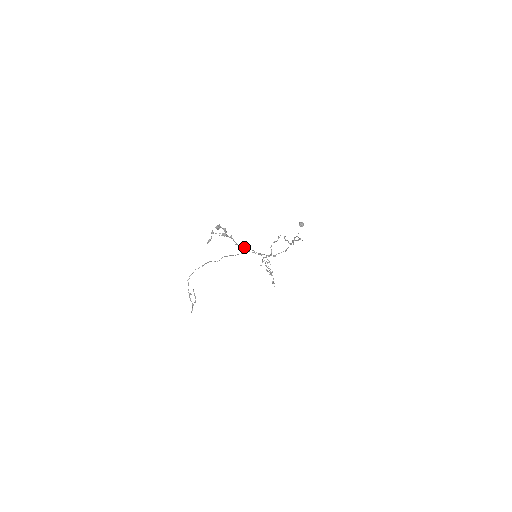
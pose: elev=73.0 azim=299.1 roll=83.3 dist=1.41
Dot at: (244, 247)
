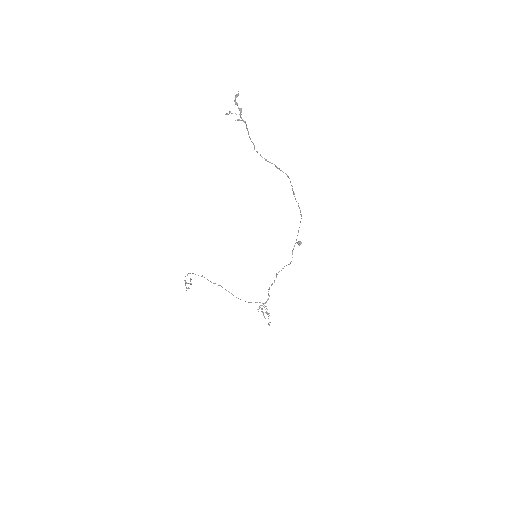
Dot at: occluded
